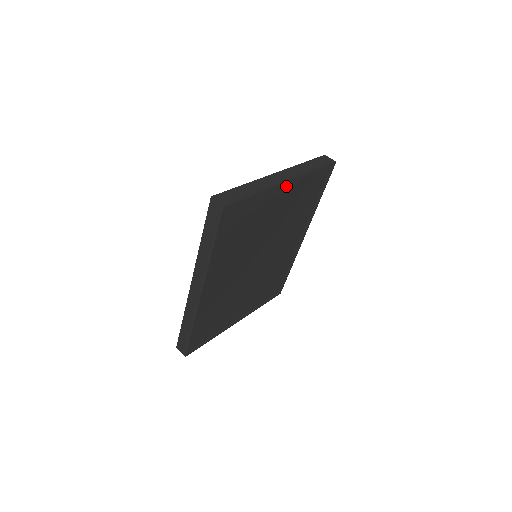
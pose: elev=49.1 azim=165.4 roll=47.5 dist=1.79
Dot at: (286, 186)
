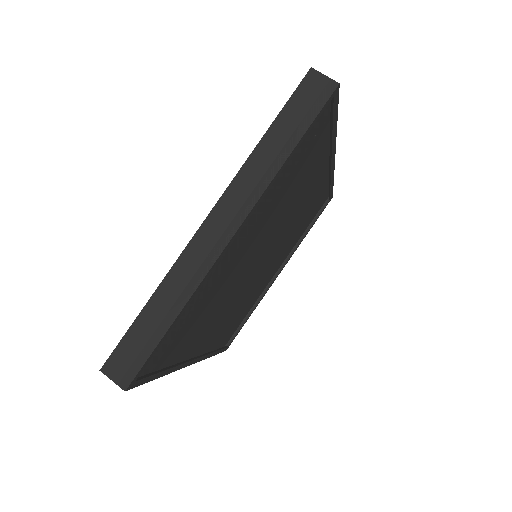
Dot at: occluded
